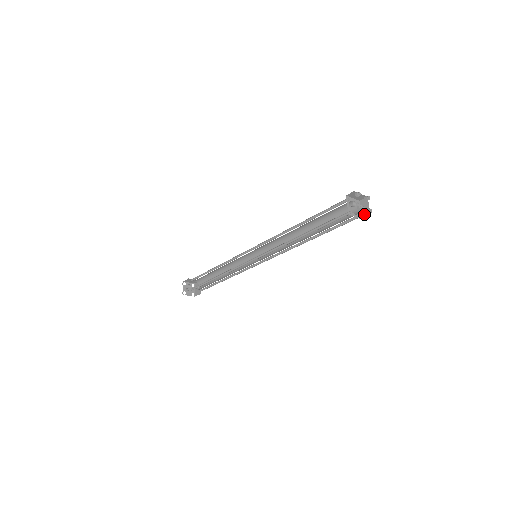
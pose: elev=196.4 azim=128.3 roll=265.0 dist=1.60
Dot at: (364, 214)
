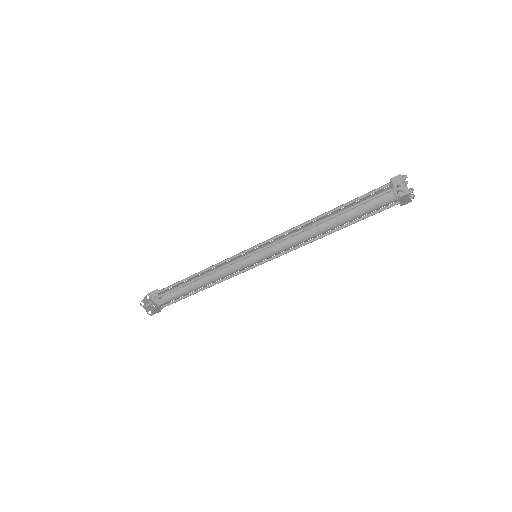
Dot at: (401, 192)
